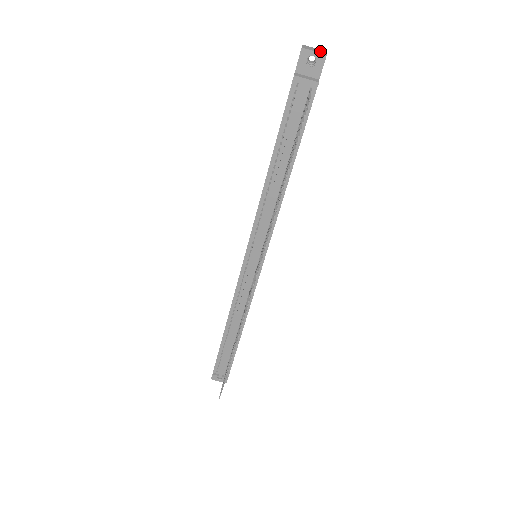
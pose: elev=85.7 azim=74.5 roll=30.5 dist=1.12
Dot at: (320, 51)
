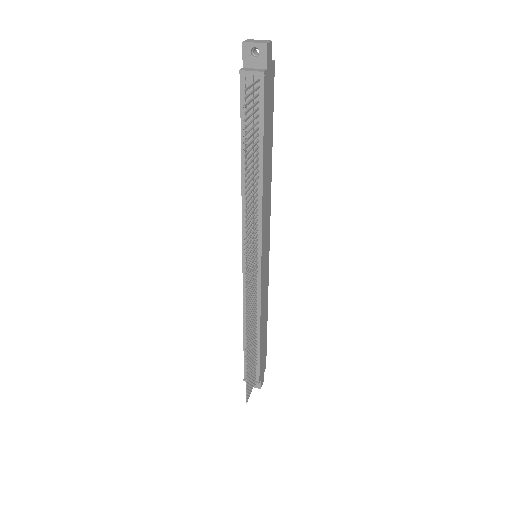
Dot at: (263, 41)
